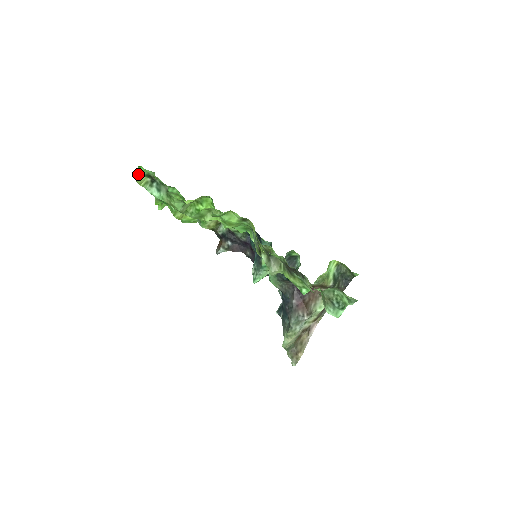
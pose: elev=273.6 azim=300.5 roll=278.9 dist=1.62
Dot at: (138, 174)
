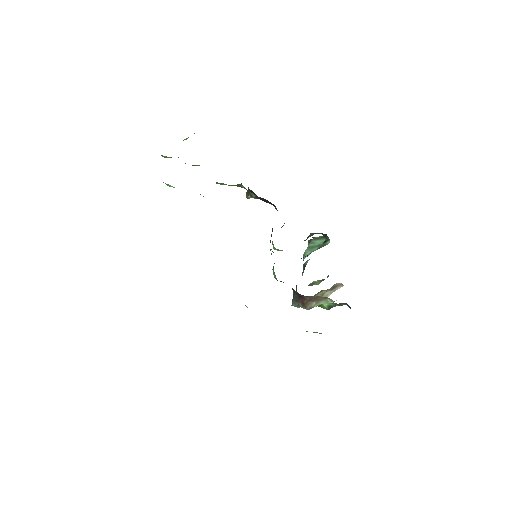
Dot at: occluded
